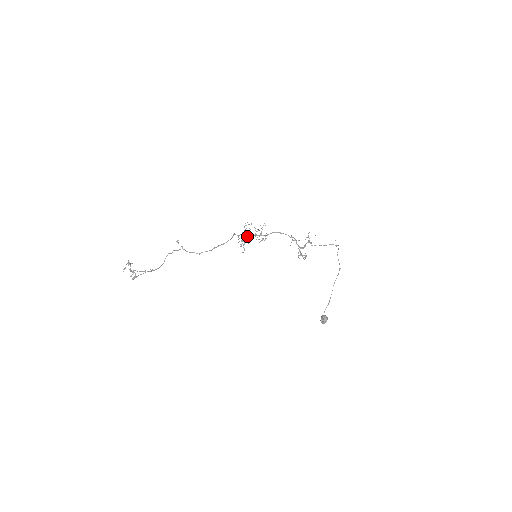
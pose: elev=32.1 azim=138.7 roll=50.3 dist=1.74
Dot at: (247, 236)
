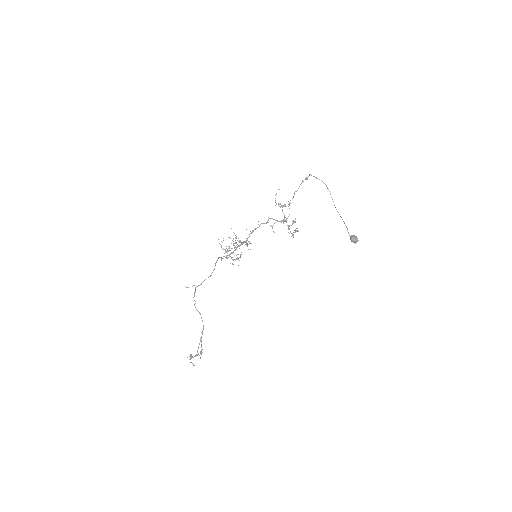
Dot at: occluded
